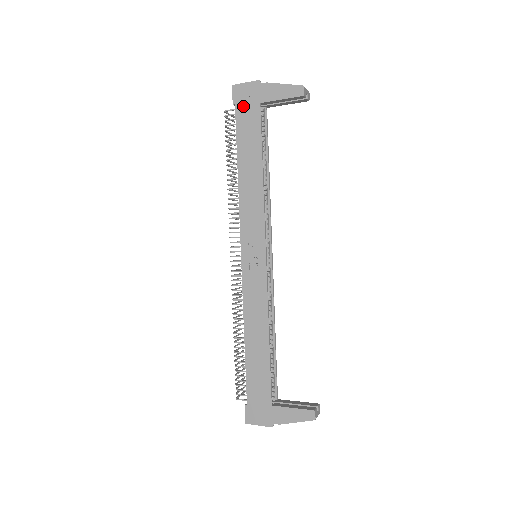
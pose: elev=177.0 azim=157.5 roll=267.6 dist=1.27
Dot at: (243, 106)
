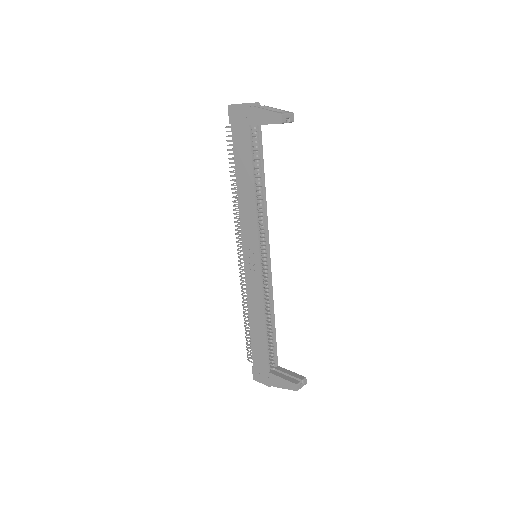
Dot at: (237, 126)
